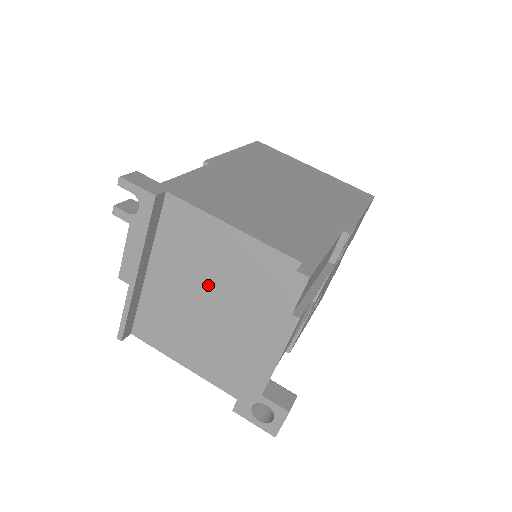
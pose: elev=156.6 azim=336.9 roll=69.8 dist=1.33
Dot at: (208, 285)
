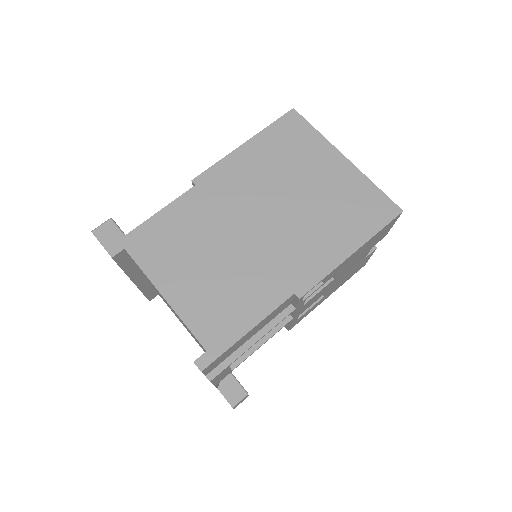
Dot at: (173, 311)
